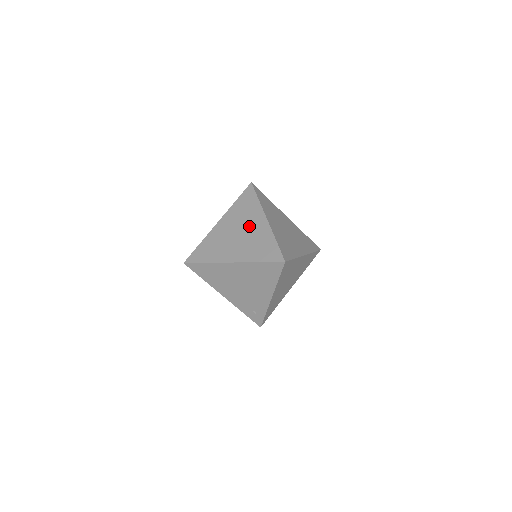
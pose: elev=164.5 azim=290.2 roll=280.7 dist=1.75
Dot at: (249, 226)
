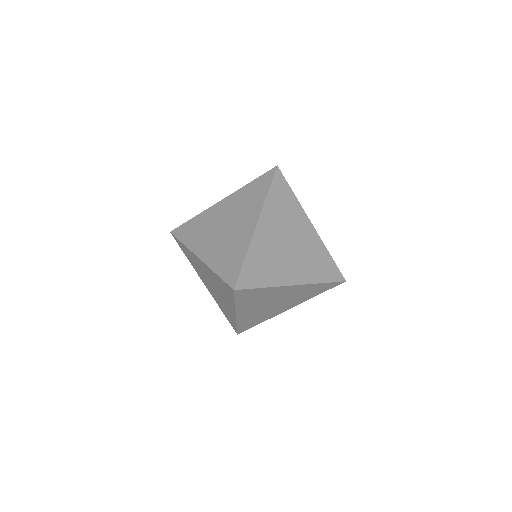
Dot at: (238, 222)
